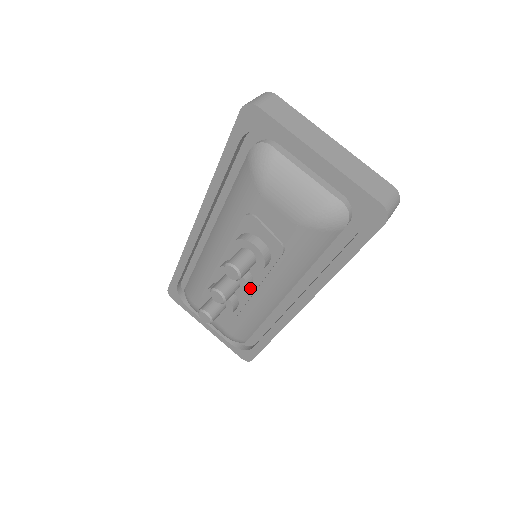
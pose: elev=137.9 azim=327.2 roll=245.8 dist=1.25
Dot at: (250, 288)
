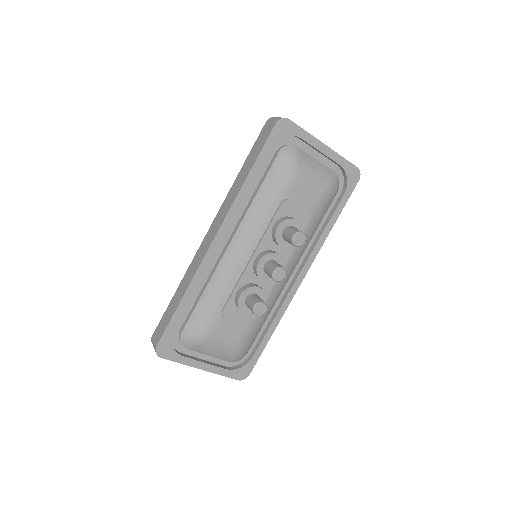
Dot at: occluded
